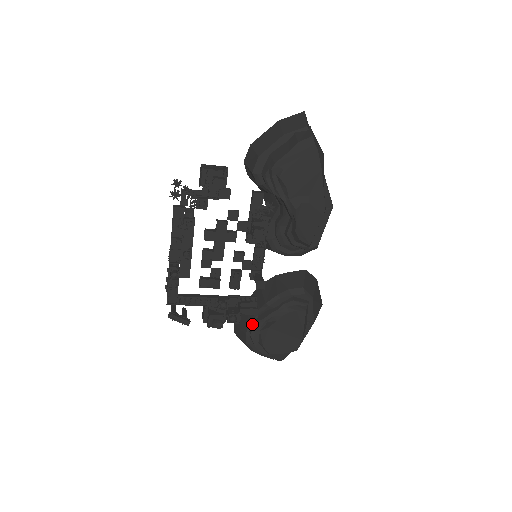
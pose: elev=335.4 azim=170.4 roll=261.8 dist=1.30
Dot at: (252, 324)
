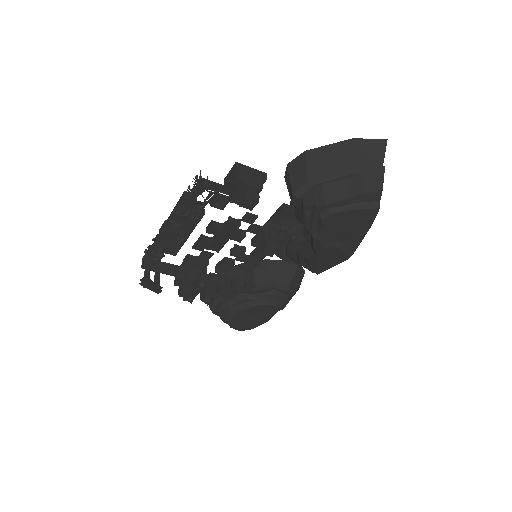
Dot at: occluded
